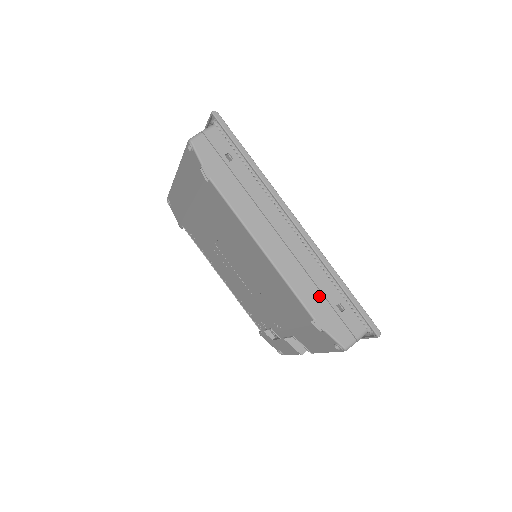
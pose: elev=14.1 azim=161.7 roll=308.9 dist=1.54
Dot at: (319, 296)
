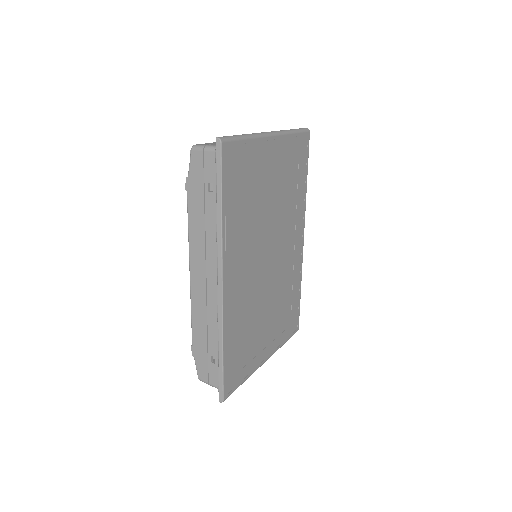
Dot at: (205, 338)
